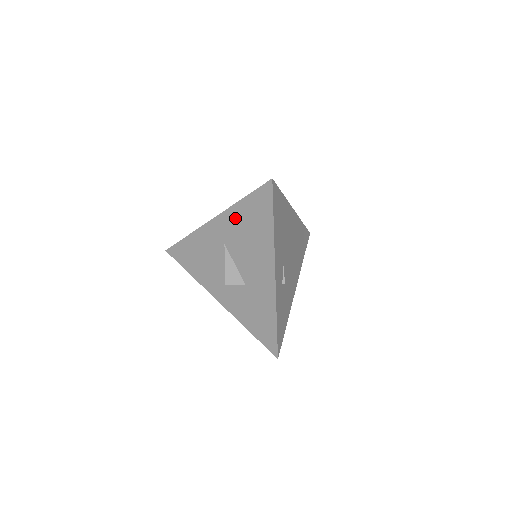
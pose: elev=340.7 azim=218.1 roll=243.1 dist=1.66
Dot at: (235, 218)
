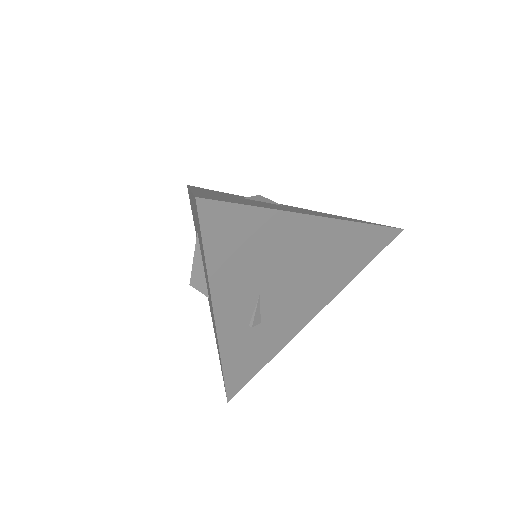
Dot at: occluded
